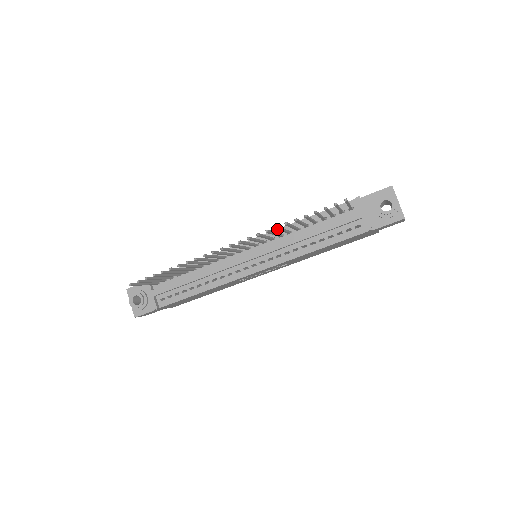
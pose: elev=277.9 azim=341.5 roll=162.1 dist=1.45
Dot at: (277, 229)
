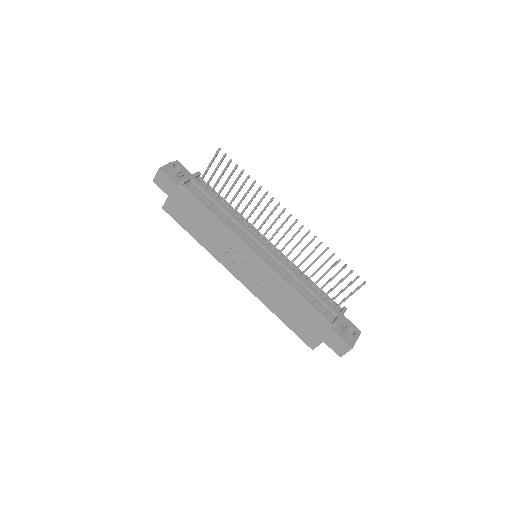
Dot at: (318, 245)
